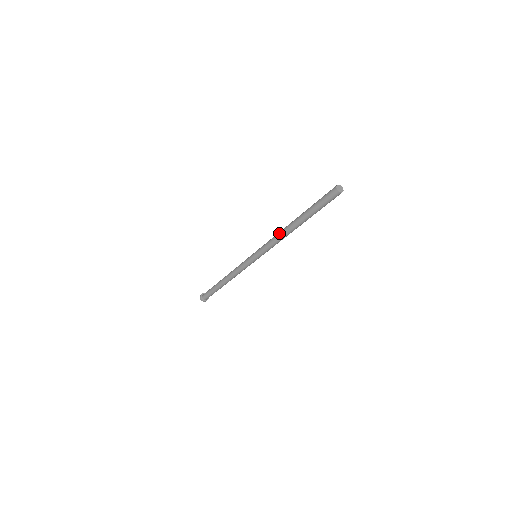
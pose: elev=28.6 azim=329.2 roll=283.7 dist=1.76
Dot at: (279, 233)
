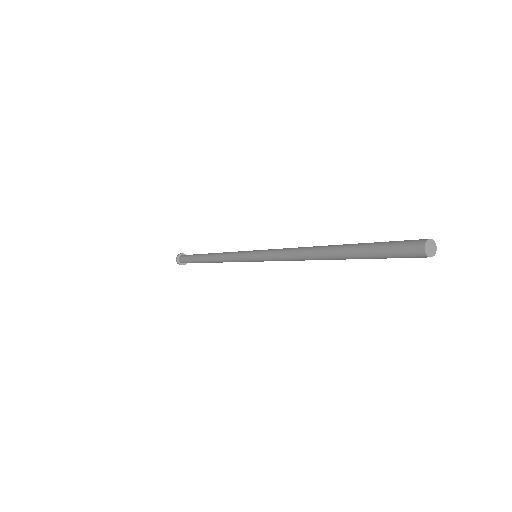
Dot at: (299, 248)
